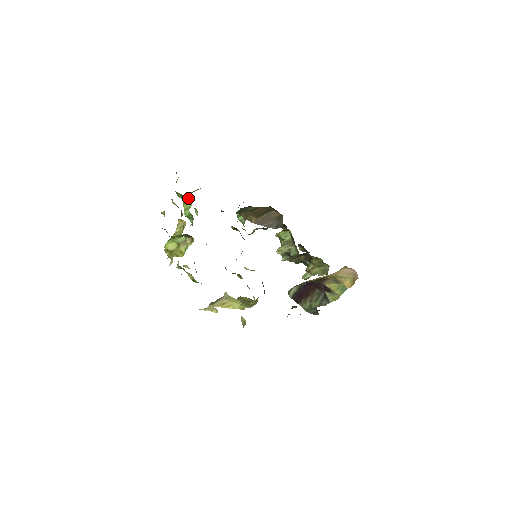
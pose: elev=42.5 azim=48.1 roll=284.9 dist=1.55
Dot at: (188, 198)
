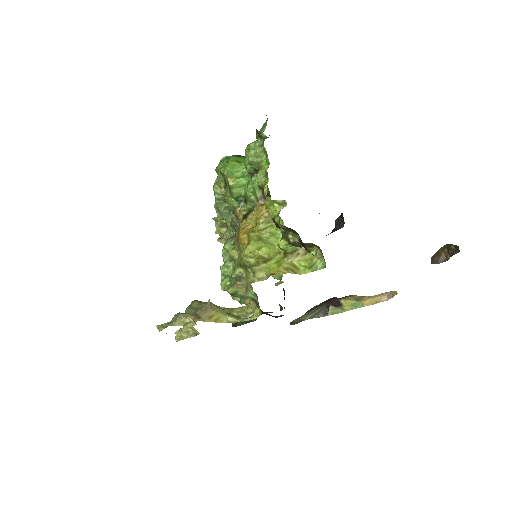
Dot at: (242, 170)
